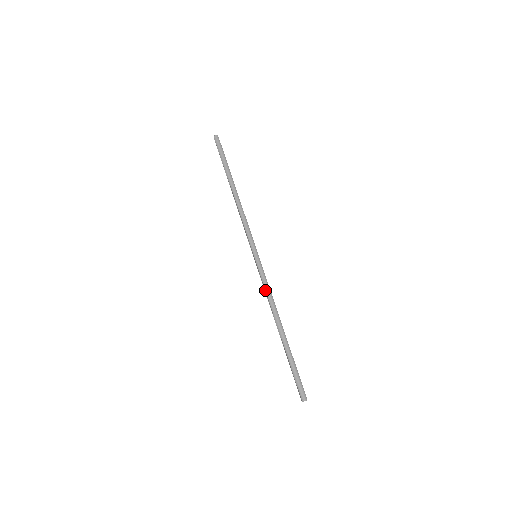
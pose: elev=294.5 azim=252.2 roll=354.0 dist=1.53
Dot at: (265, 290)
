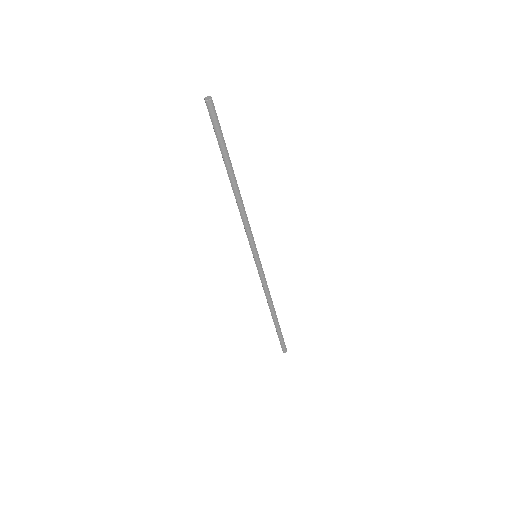
Dot at: occluded
